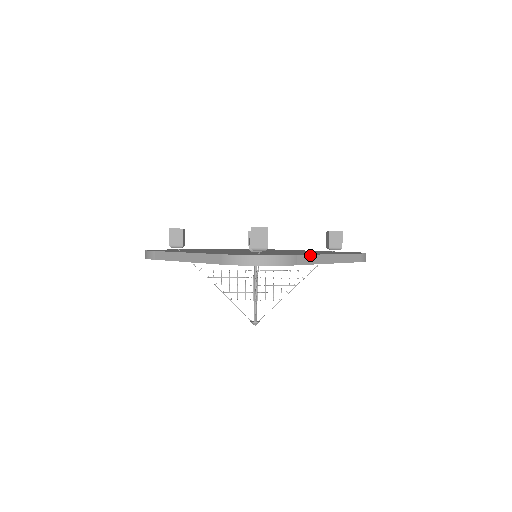
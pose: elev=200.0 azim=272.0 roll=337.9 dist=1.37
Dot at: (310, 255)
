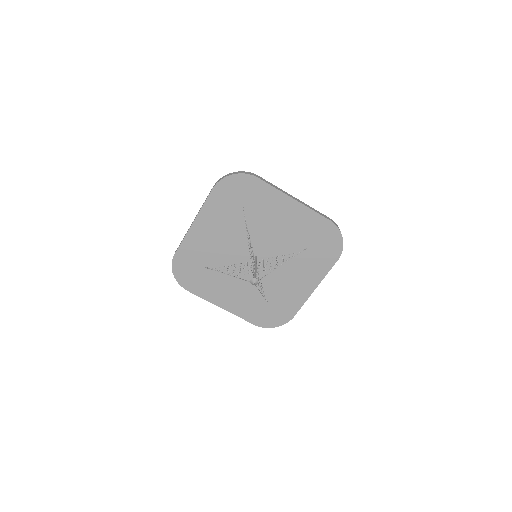
Dot at: (275, 186)
